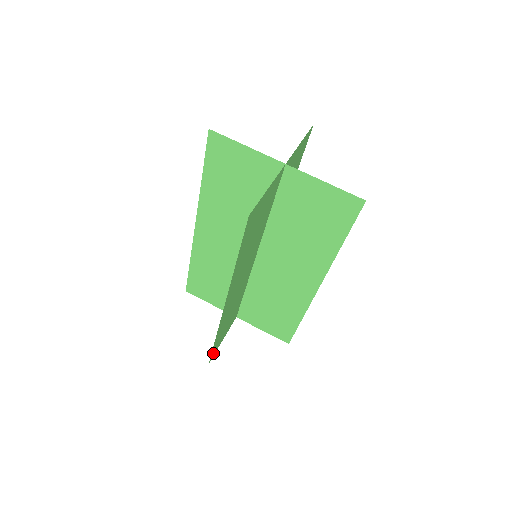
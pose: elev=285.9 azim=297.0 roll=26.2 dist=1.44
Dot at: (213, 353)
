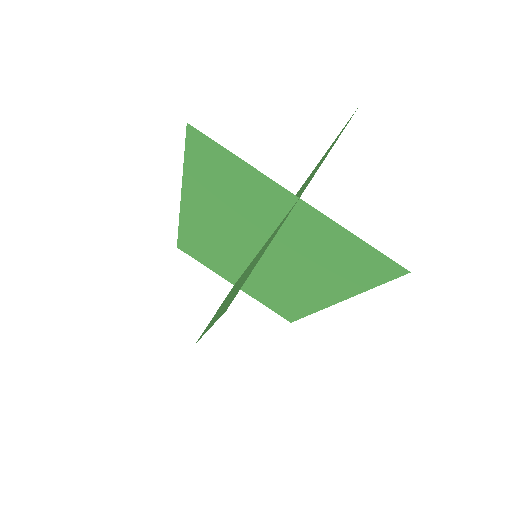
Dot at: occluded
